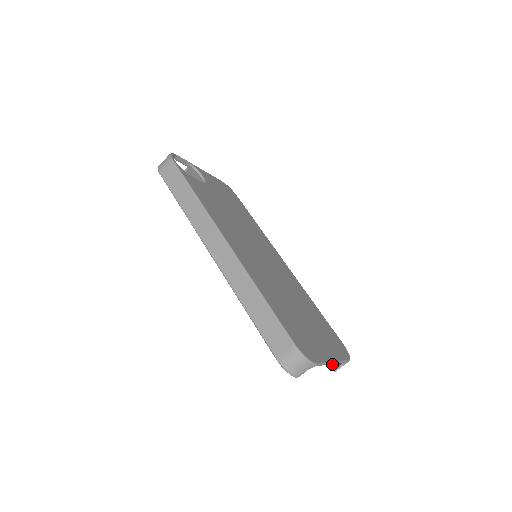
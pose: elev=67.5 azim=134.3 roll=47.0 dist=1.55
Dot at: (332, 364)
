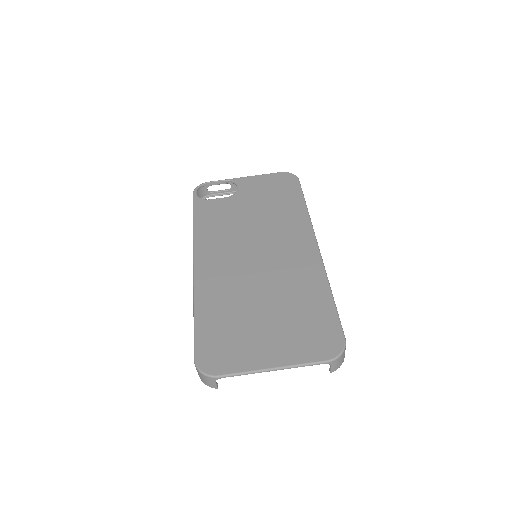
Dot at: occluded
